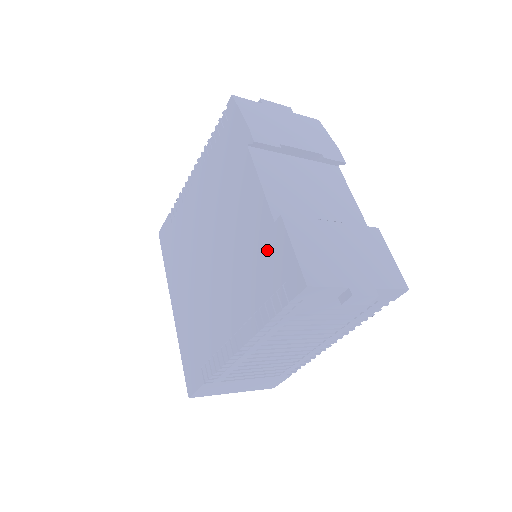
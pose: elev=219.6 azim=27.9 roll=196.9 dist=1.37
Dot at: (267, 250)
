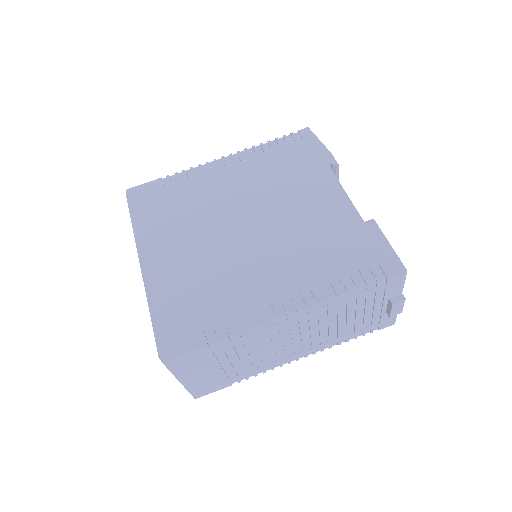
Dot at: (352, 239)
